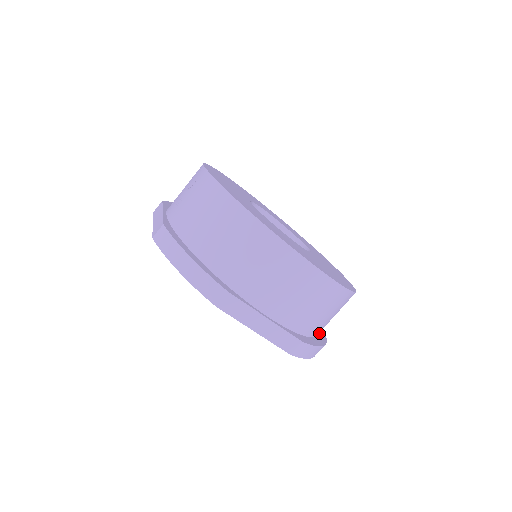
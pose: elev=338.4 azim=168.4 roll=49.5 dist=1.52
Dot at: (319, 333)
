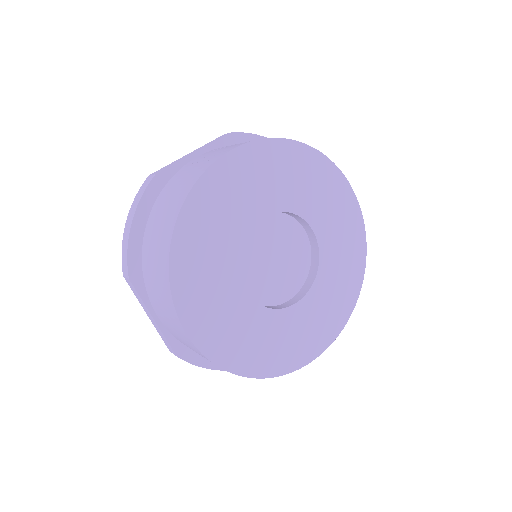
Dot at: occluded
